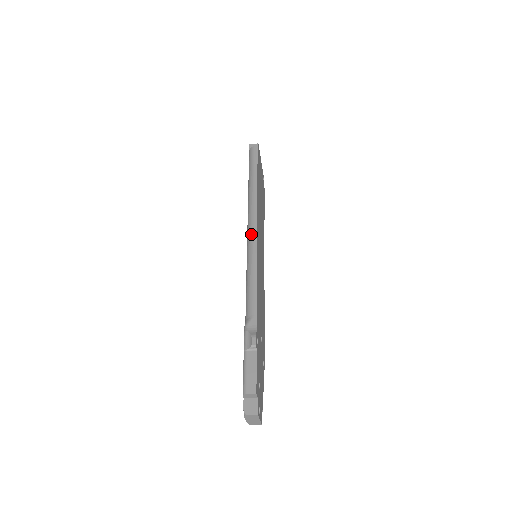
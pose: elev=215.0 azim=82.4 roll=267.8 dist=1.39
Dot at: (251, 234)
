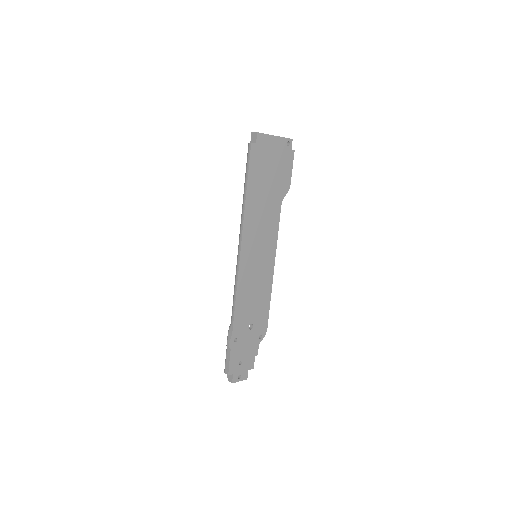
Dot at: occluded
